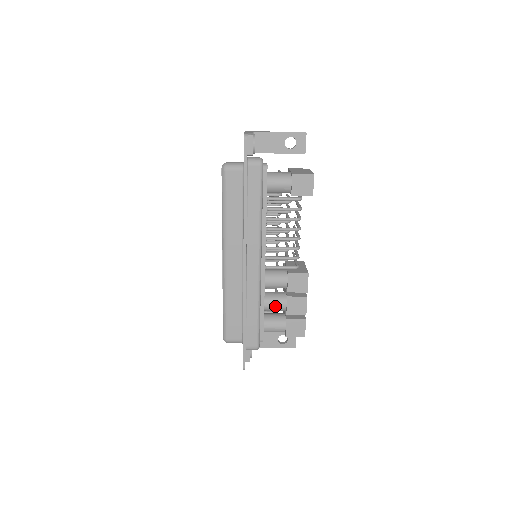
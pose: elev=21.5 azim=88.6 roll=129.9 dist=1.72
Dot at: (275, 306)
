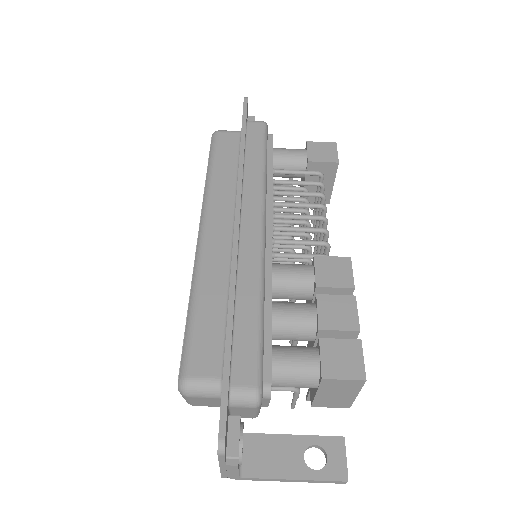
Dot at: (294, 314)
